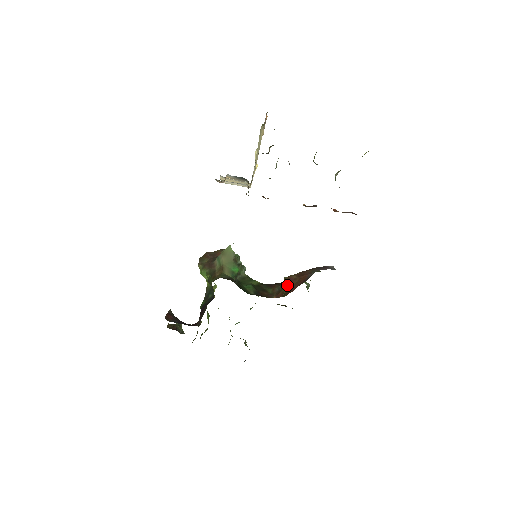
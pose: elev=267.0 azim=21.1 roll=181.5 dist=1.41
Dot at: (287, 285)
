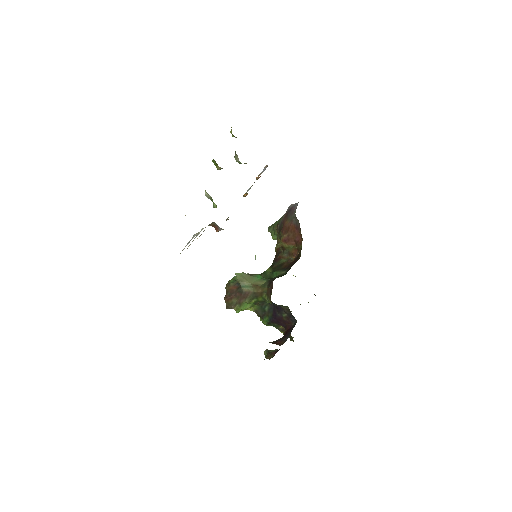
Dot at: (290, 244)
